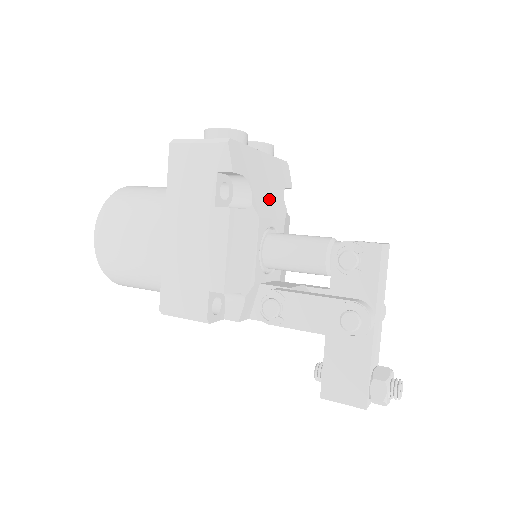
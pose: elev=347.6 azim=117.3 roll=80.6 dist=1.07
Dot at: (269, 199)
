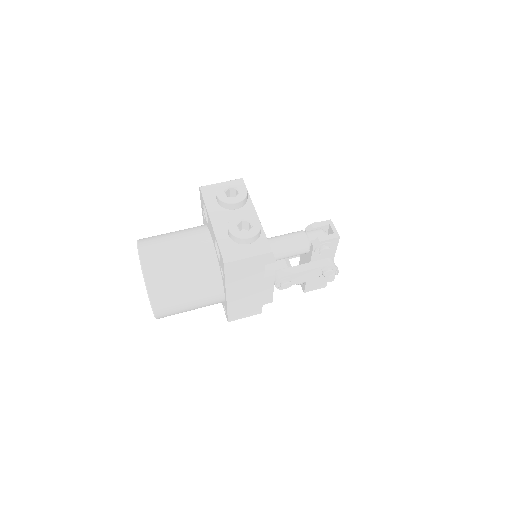
Dot at: occluded
